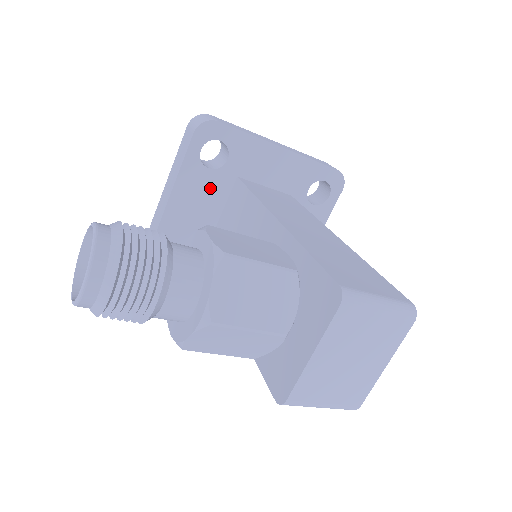
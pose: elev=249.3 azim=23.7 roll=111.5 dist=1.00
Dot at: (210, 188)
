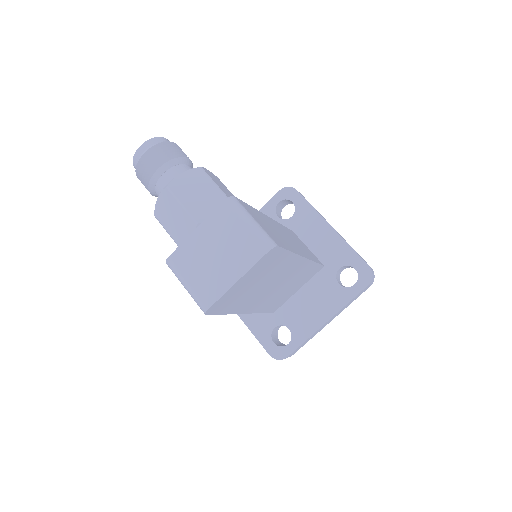
Dot at: occluded
